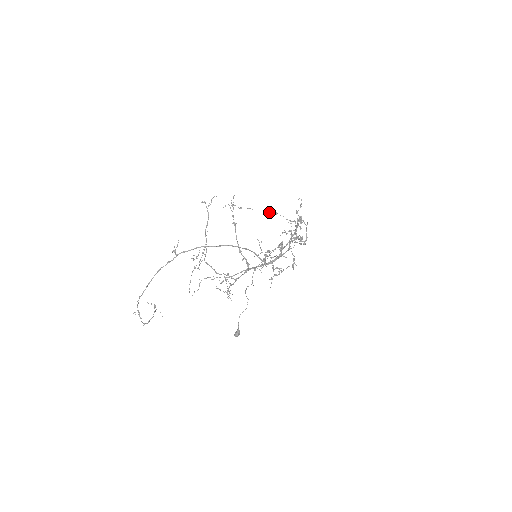
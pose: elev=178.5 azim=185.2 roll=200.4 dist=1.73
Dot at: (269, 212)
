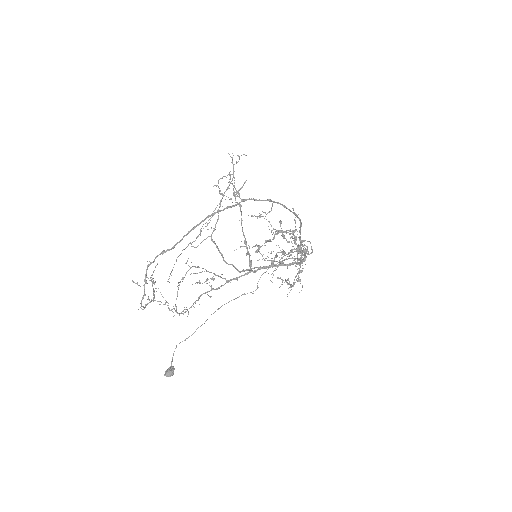
Dot at: occluded
